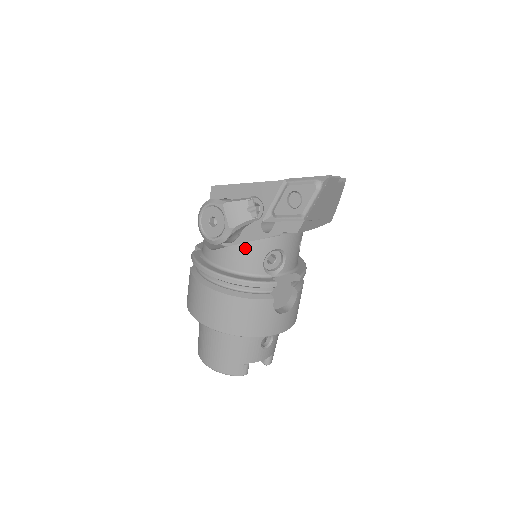
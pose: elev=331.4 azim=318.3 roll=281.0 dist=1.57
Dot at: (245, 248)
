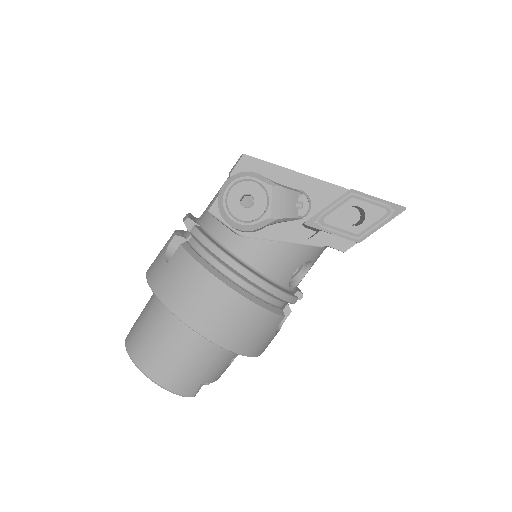
Dot at: (288, 249)
